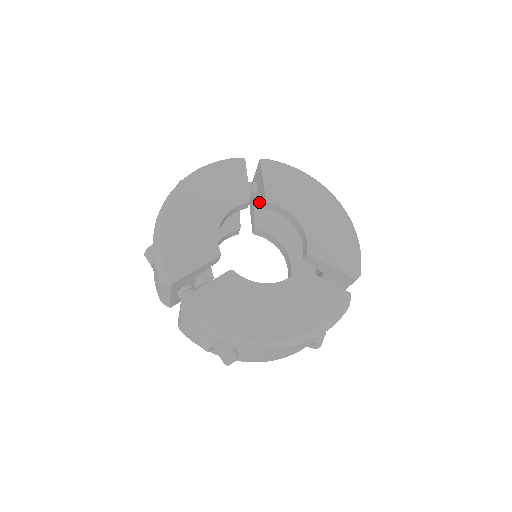
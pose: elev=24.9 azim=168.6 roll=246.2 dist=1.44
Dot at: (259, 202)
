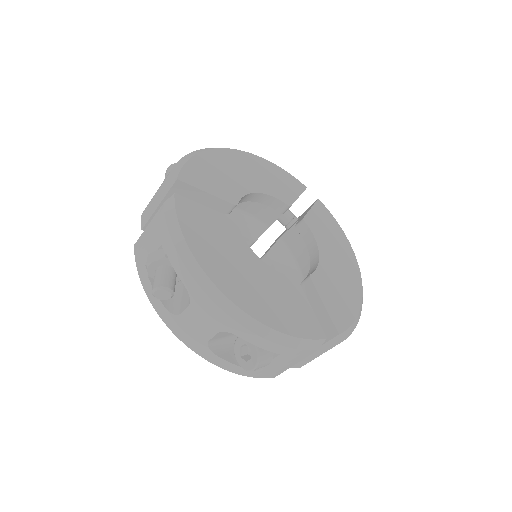
Dot at: (288, 236)
